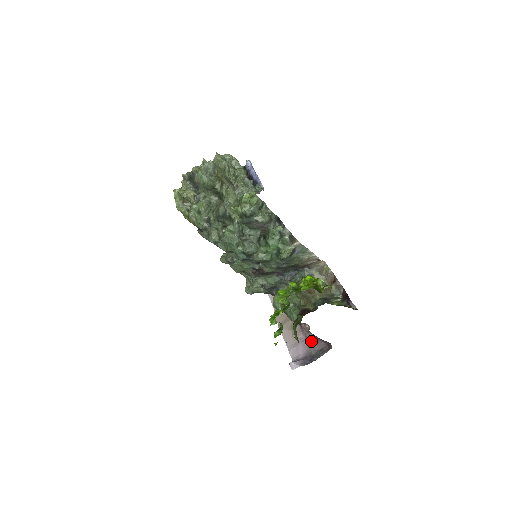
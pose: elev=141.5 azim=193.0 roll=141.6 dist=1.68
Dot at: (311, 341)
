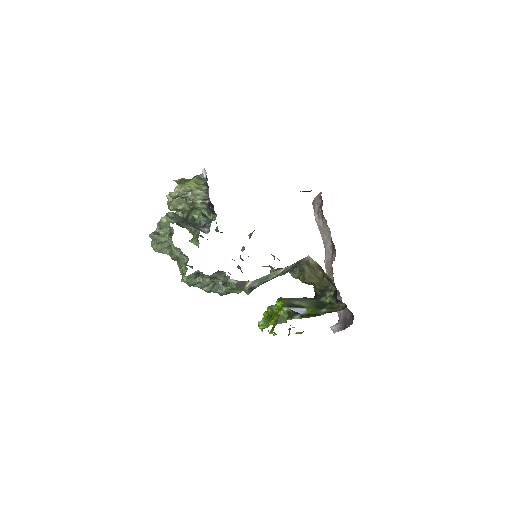
Dot at: occluded
